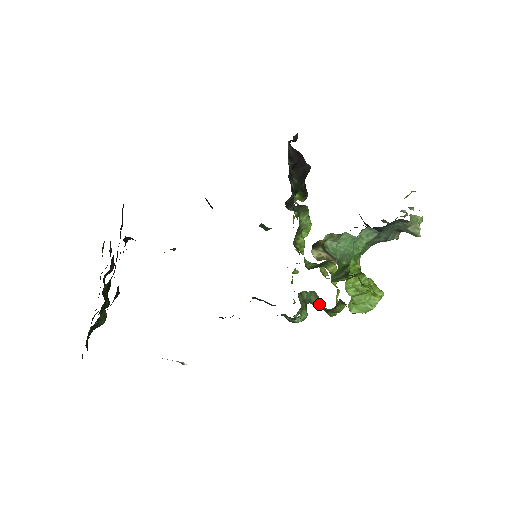
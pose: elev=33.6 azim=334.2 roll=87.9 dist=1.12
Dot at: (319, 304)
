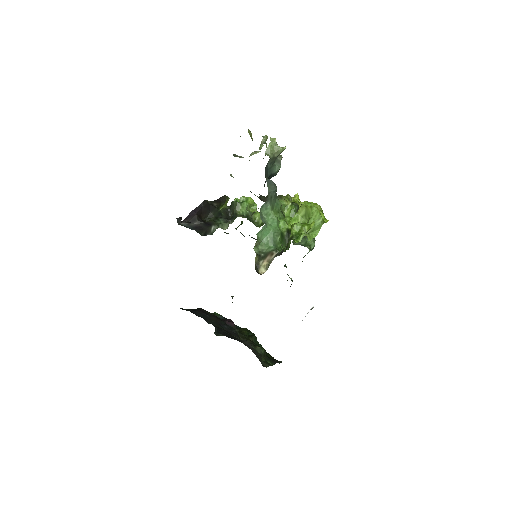
Dot at: occluded
